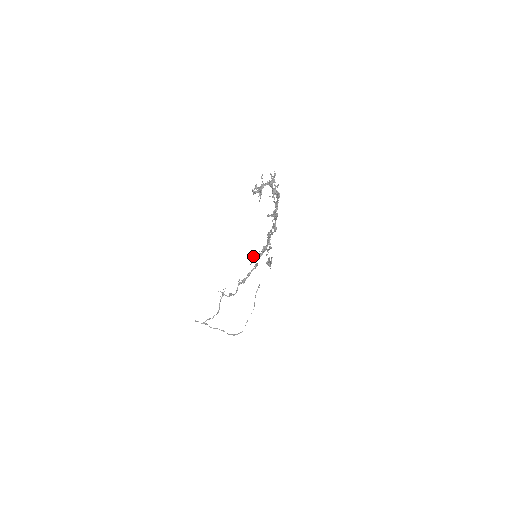
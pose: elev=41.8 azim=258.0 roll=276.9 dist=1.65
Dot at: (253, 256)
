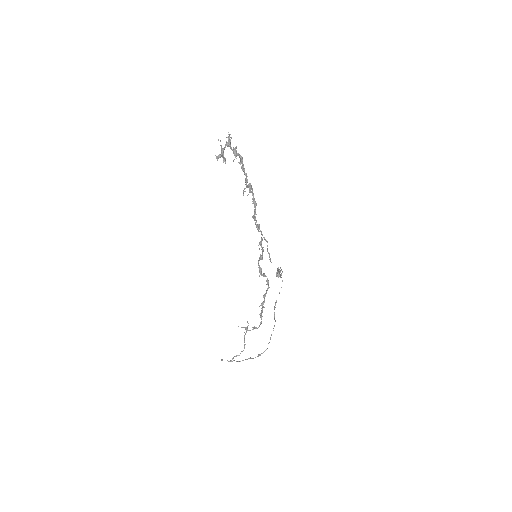
Dot at: (261, 271)
